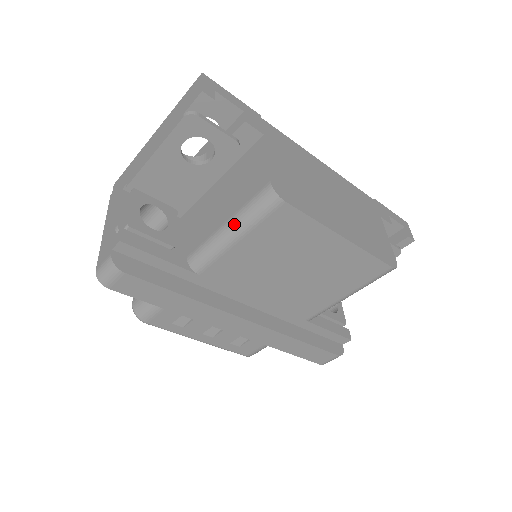
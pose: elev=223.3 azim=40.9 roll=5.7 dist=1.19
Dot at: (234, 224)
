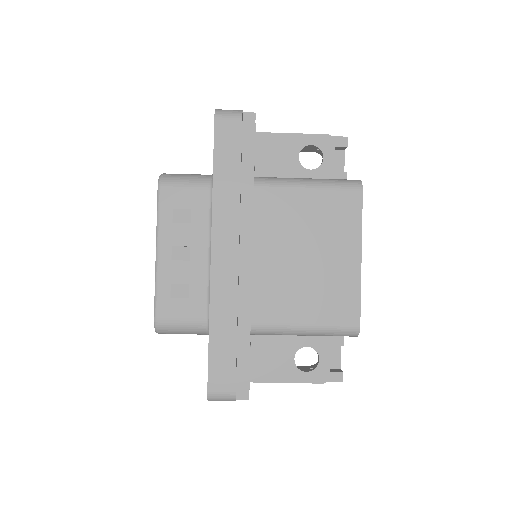
Dot at: (316, 179)
